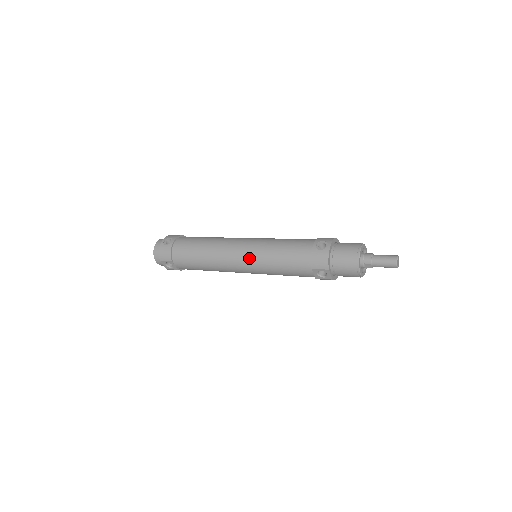
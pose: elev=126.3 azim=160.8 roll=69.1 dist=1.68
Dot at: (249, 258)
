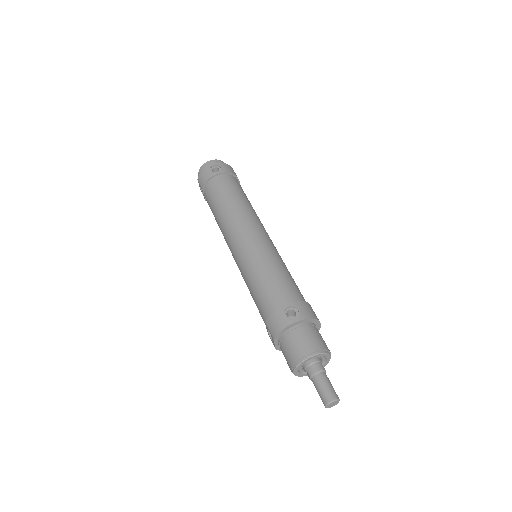
Dot at: (241, 254)
